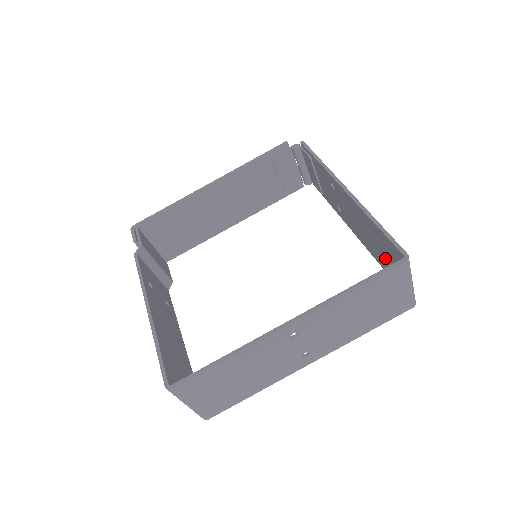
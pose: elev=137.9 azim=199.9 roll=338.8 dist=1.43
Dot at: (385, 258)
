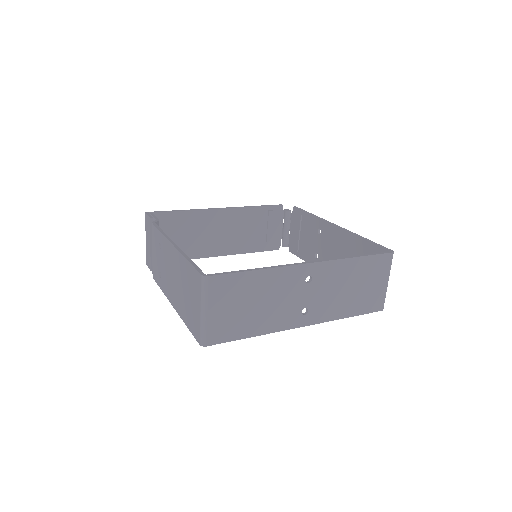
Dot at: occluded
